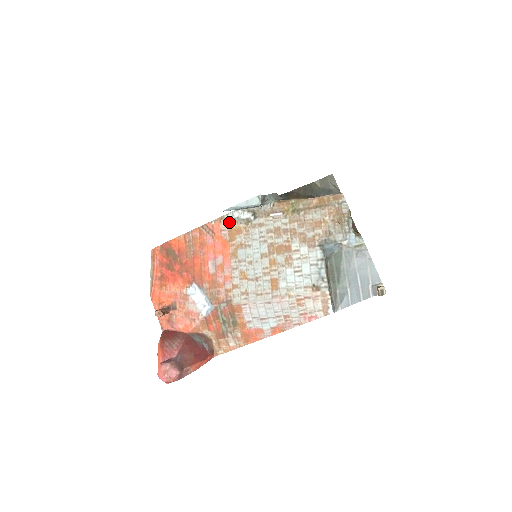
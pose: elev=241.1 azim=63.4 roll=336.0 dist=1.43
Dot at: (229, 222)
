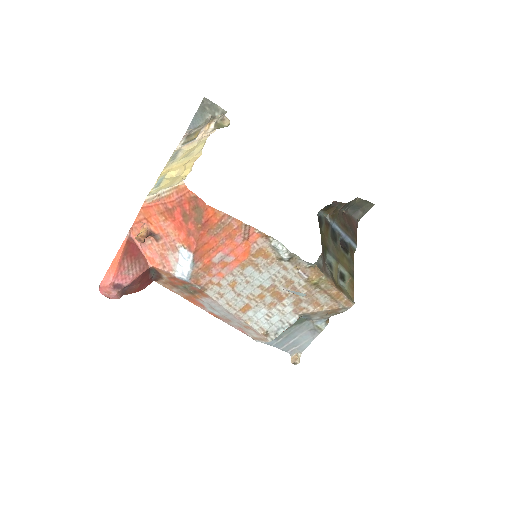
Dot at: (268, 244)
